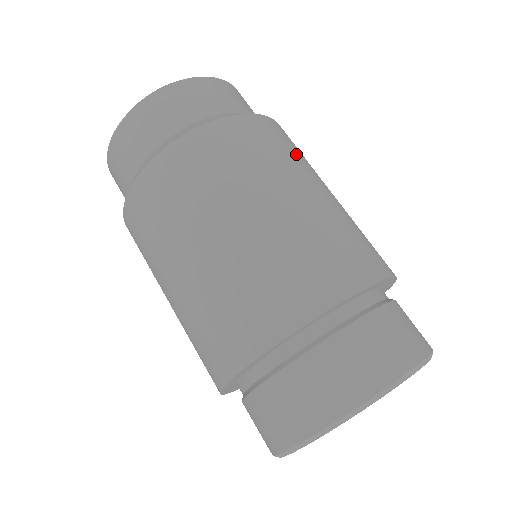
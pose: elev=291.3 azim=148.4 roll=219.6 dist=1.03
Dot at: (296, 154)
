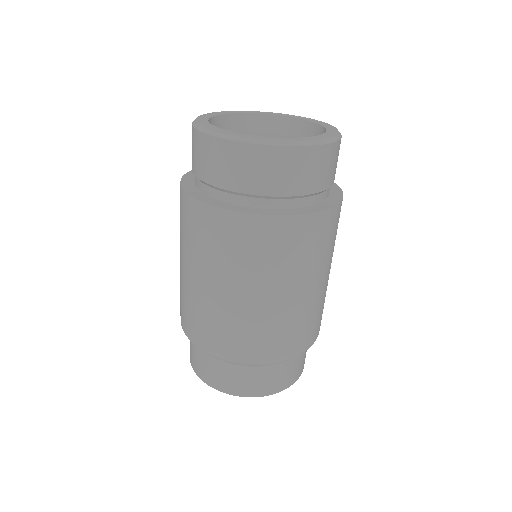
Dot at: occluded
